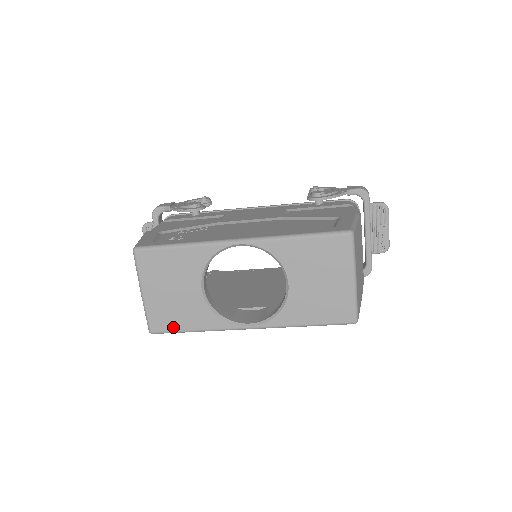
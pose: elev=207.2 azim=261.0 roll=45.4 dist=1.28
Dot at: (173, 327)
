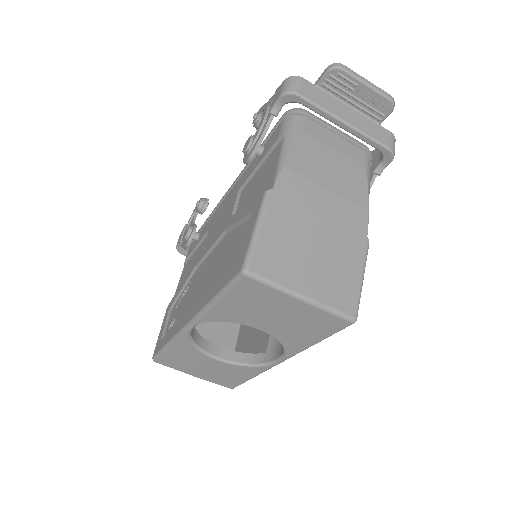
Dot at: (237, 382)
